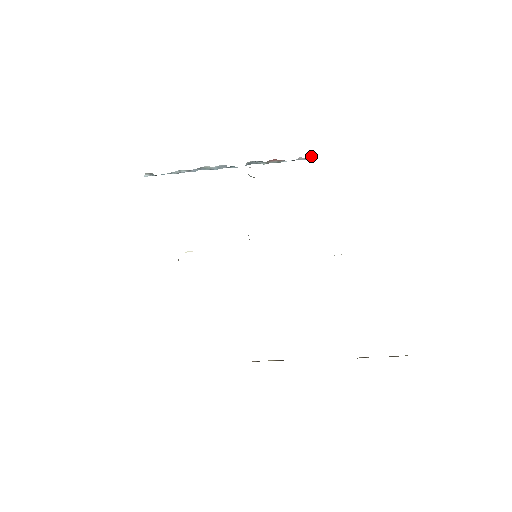
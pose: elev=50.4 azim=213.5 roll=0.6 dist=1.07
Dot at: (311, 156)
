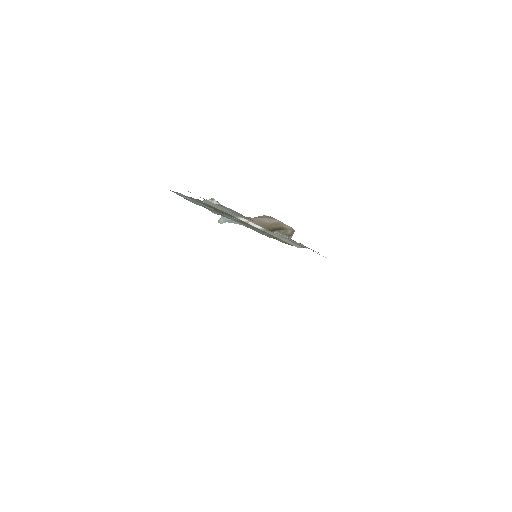
Dot at: occluded
